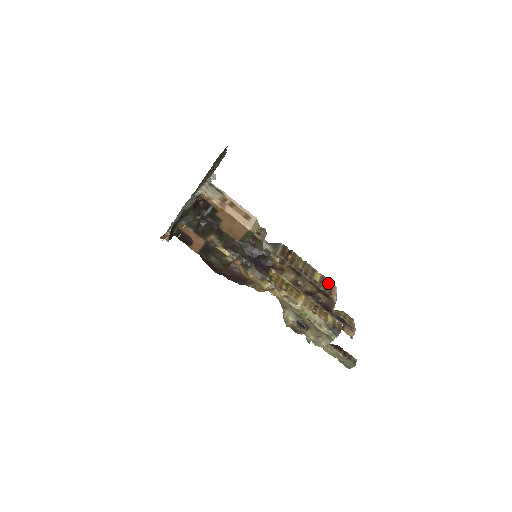
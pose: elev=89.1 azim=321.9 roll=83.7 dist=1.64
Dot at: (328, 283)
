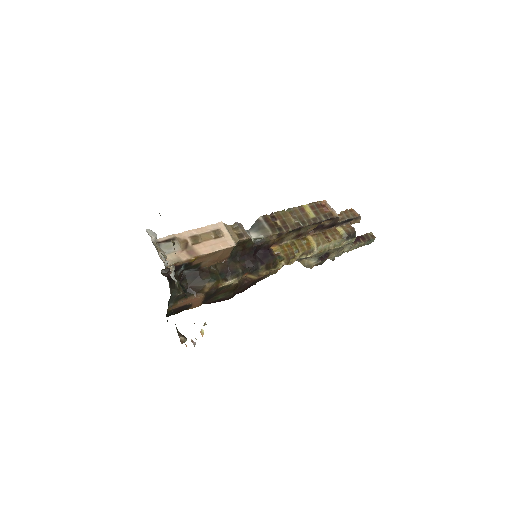
Dot at: (319, 206)
